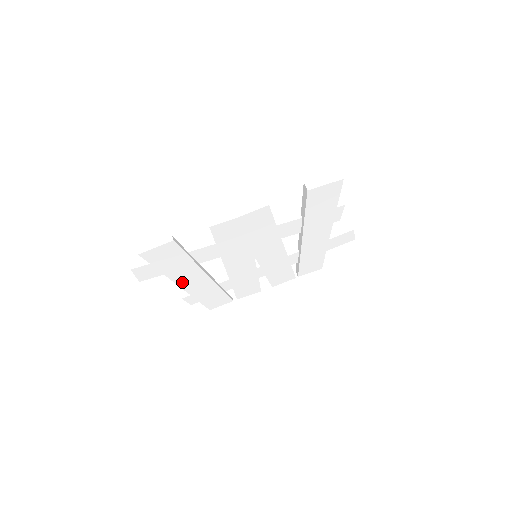
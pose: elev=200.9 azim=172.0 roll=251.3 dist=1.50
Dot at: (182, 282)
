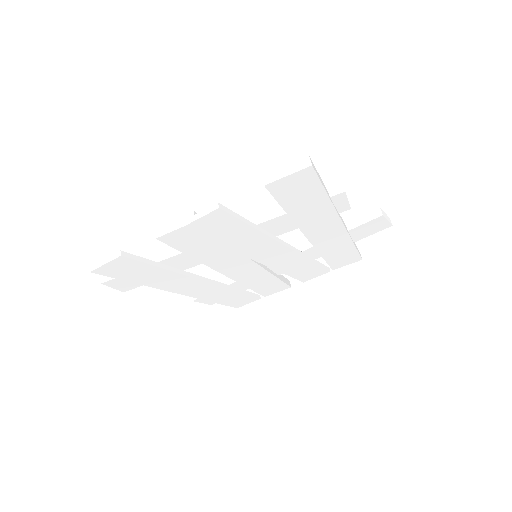
Dot at: (175, 289)
